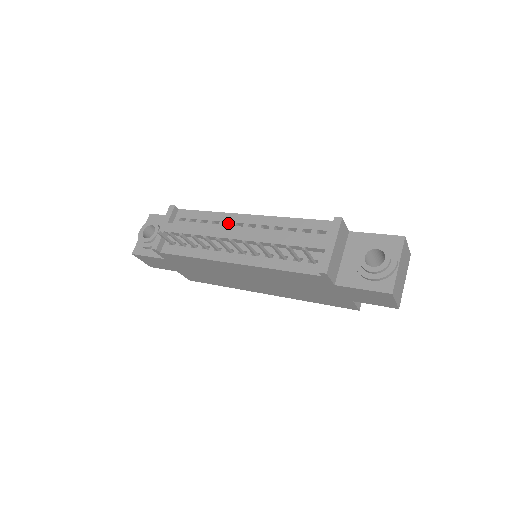
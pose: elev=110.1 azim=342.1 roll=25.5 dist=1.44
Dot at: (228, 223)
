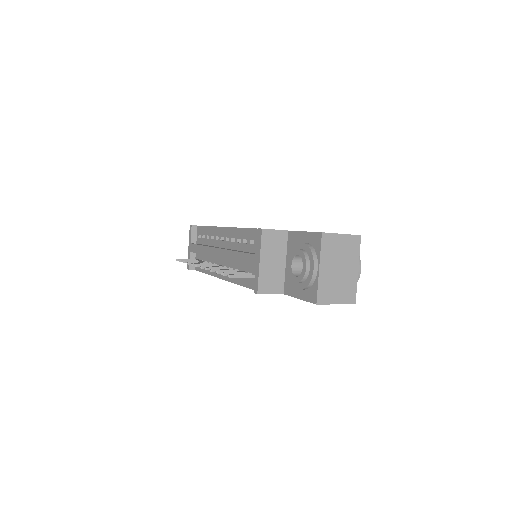
Dot at: occluded
